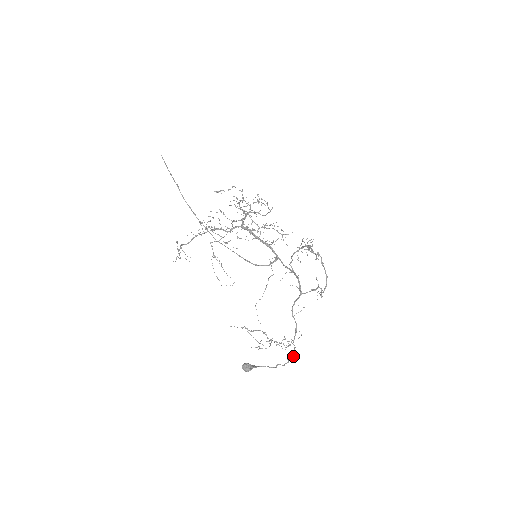
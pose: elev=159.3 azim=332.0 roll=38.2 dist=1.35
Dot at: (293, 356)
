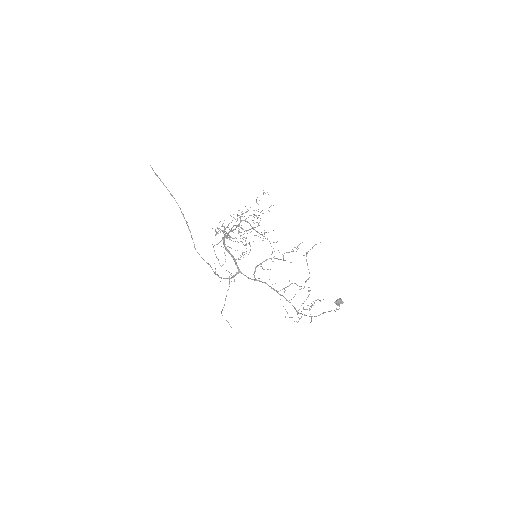
Dot at: (329, 311)
